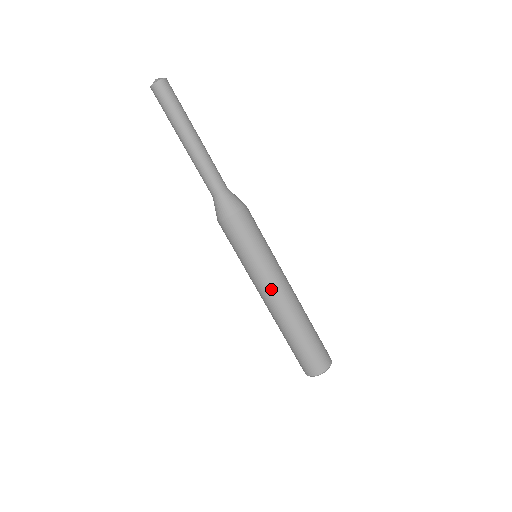
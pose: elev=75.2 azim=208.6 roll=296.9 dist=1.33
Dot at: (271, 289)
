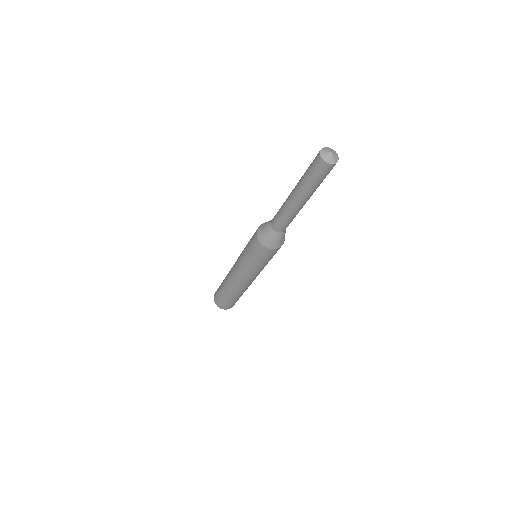
Dot at: occluded
